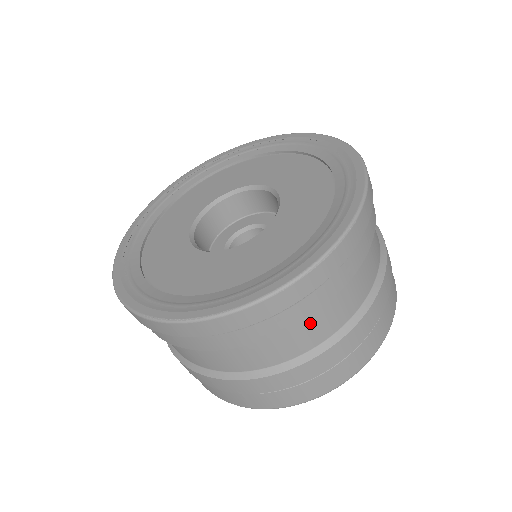
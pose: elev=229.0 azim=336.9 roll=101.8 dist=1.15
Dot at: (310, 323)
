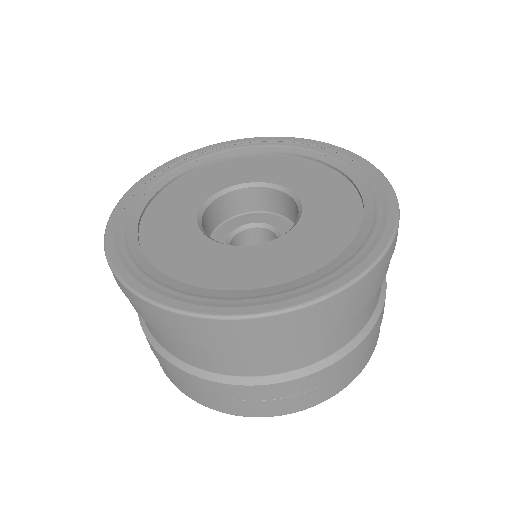
Dot at: occluded
